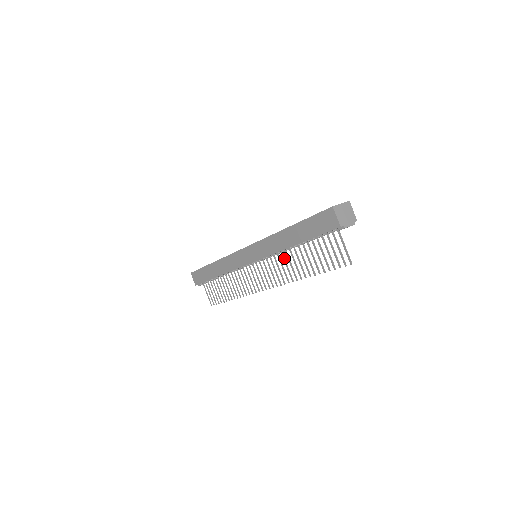
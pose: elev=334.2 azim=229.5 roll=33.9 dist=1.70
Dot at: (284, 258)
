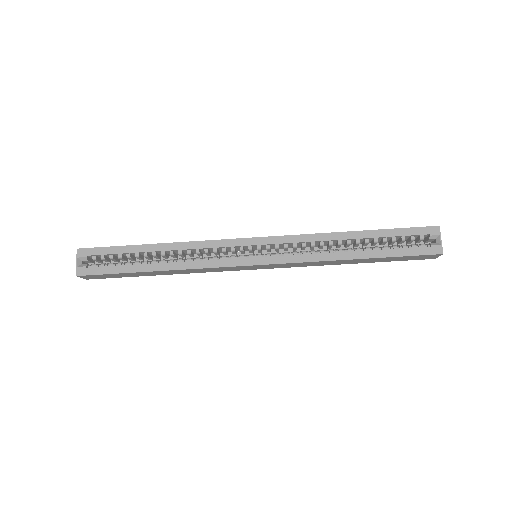
Dot at: occluded
